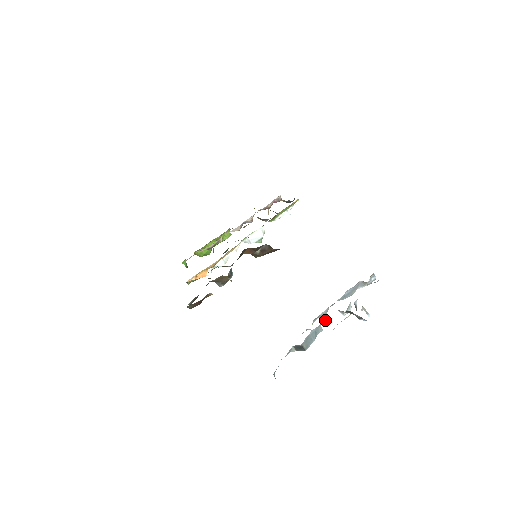
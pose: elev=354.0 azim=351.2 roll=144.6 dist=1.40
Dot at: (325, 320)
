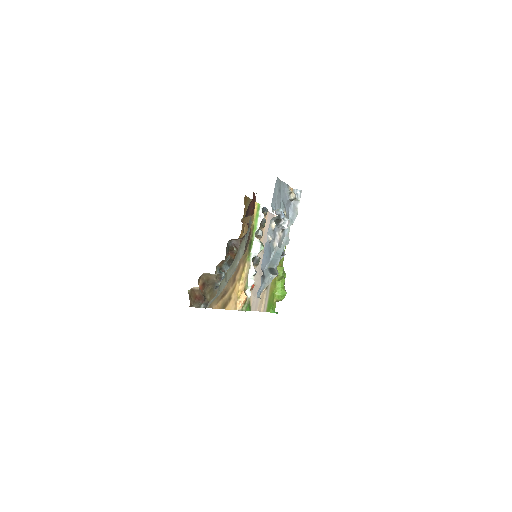
Dot at: (278, 242)
